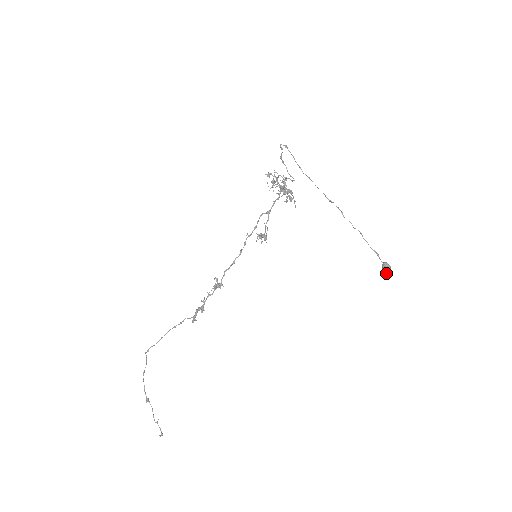
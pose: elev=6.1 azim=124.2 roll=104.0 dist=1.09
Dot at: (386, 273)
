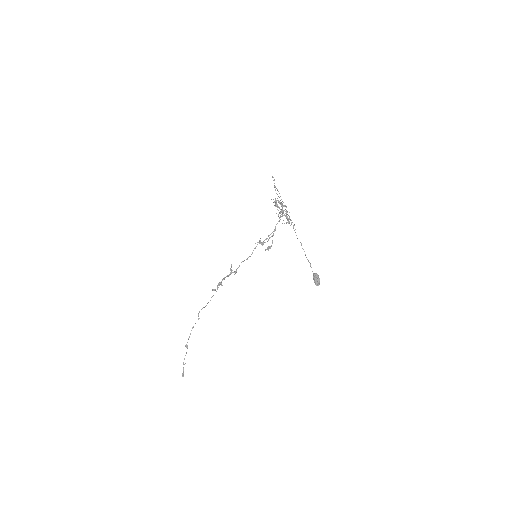
Dot at: occluded
